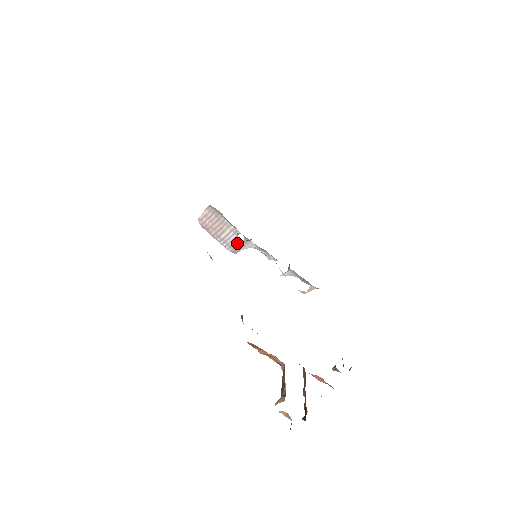
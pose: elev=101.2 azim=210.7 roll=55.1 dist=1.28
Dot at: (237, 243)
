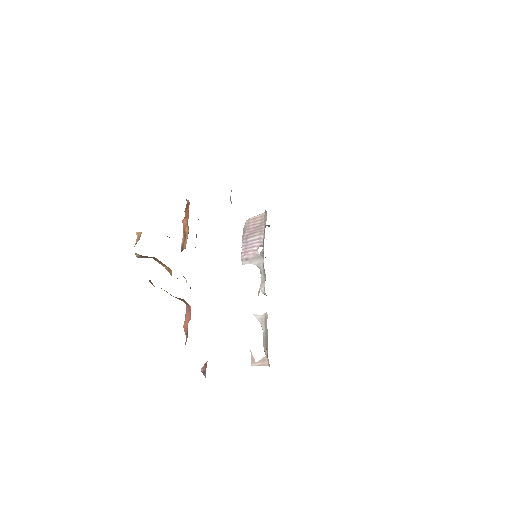
Dot at: (253, 253)
